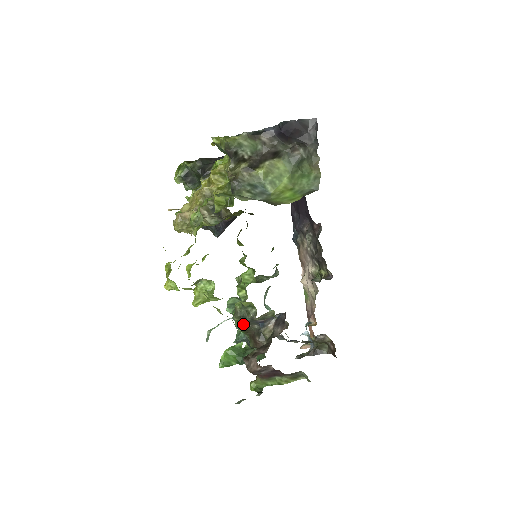
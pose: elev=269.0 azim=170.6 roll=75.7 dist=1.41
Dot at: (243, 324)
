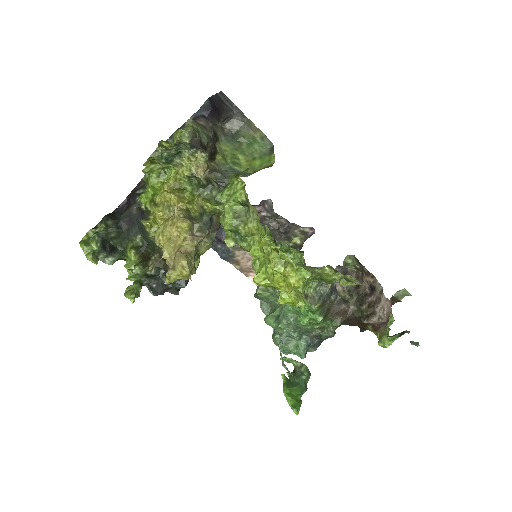
Dot at: (322, 307)
